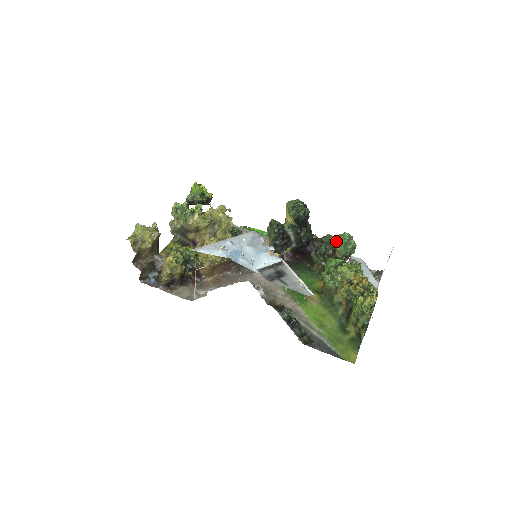
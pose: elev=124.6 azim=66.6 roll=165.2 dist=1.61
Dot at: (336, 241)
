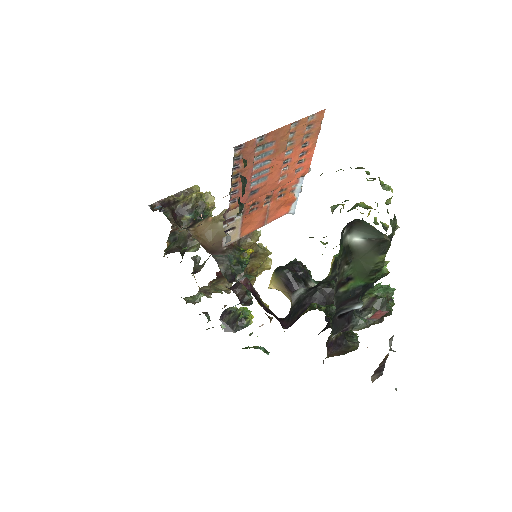
Dot at: occluded
